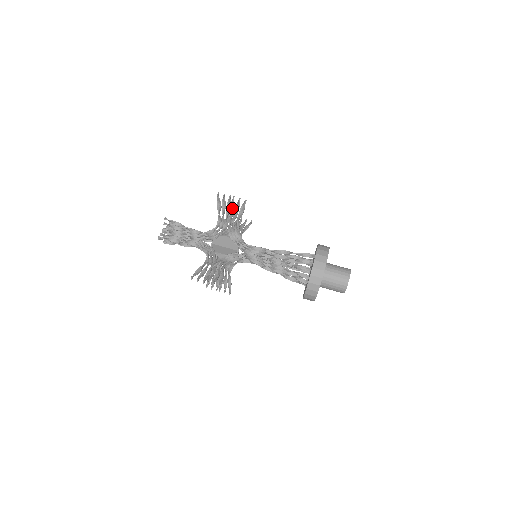
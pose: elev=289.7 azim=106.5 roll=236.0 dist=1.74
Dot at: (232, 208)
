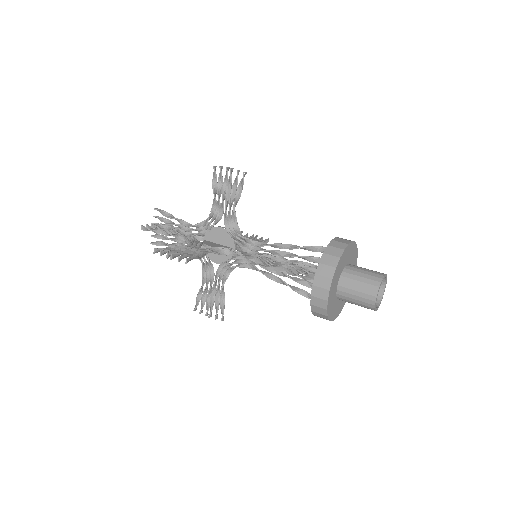
Dot at: (229, 184)
